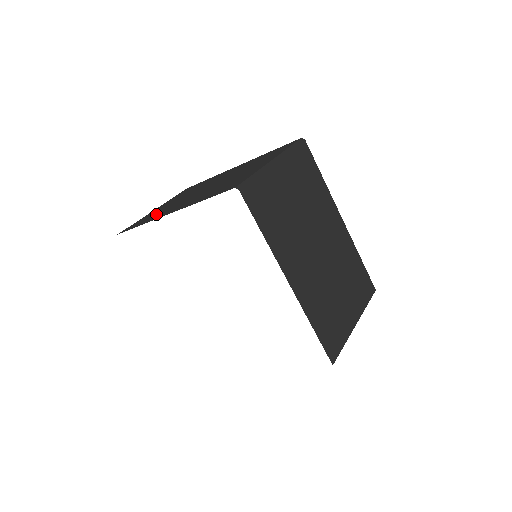
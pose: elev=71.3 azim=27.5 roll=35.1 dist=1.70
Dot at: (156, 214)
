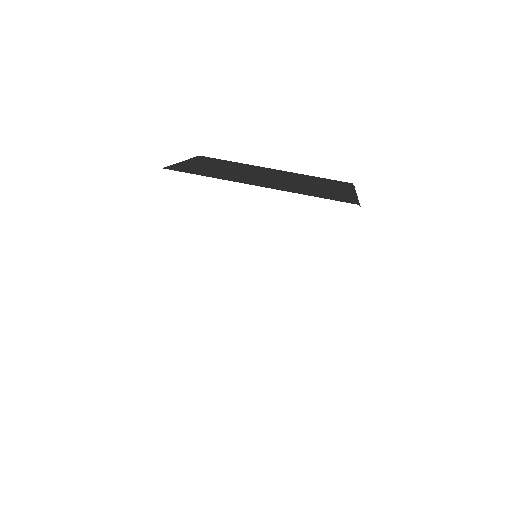
Dot at: occluded
